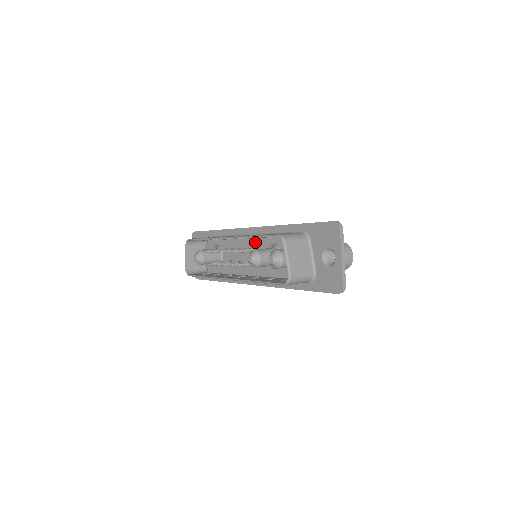
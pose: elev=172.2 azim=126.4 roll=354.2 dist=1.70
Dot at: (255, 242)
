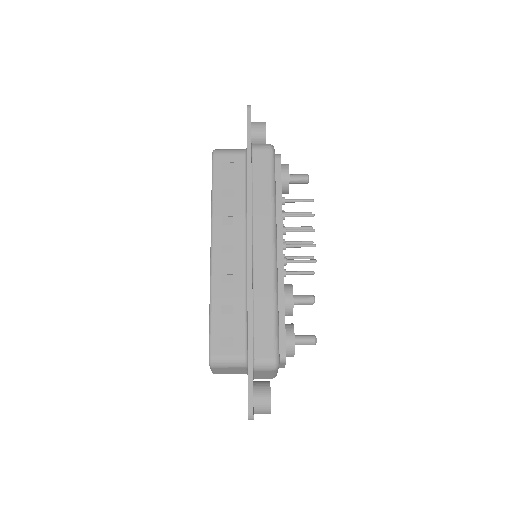
Dot at: occluded
